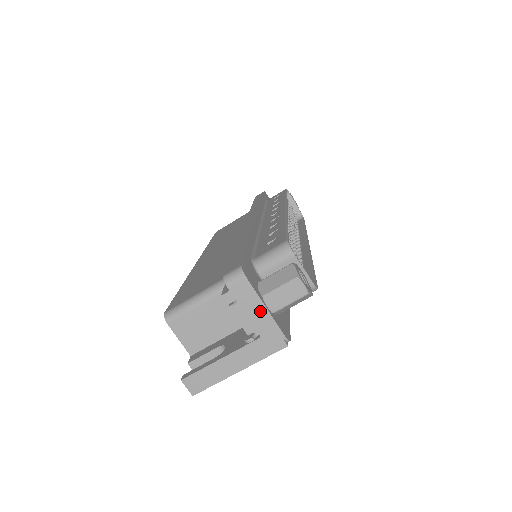
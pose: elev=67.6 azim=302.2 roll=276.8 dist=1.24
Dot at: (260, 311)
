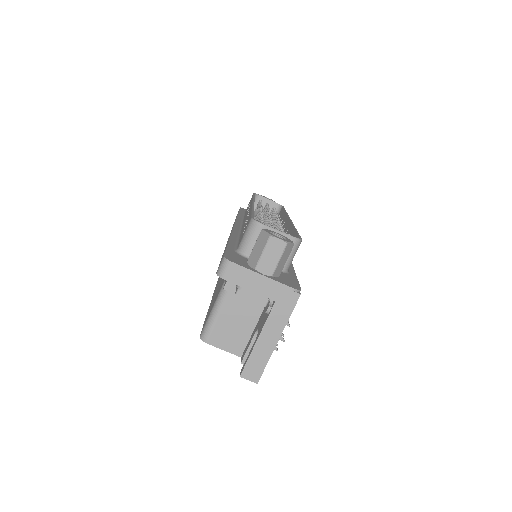
Dot at: (260, 281)
